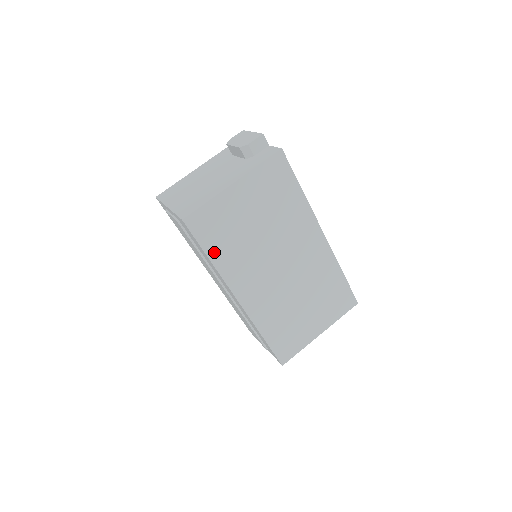
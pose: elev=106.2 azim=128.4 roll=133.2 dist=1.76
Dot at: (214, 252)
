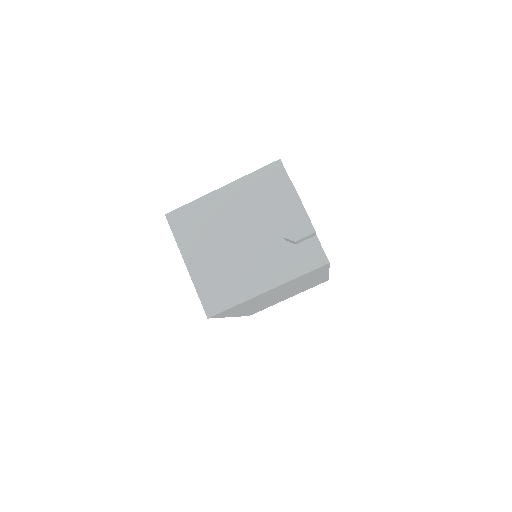
Dot at: (227, 314)
